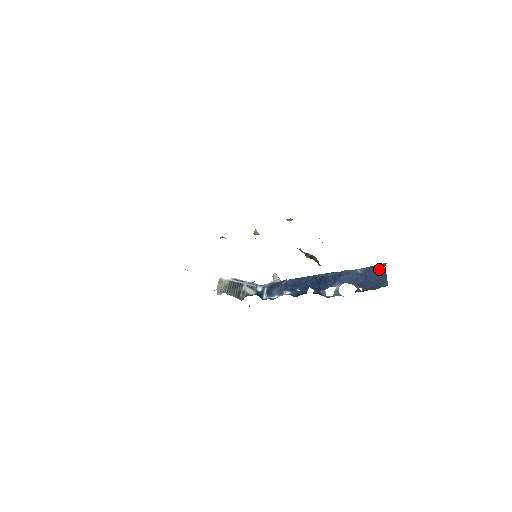
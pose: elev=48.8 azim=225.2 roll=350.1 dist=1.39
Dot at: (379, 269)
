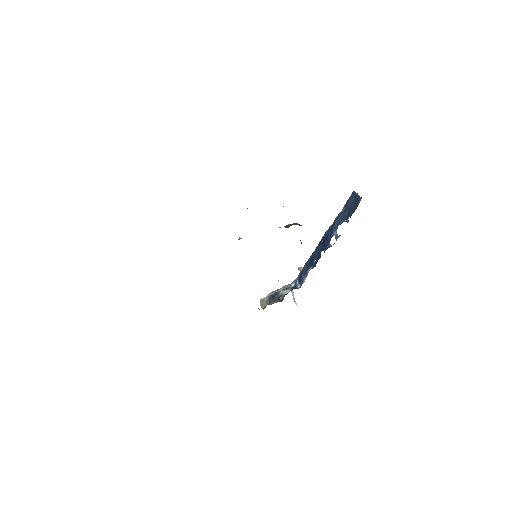
Dot at: (352, 196)
